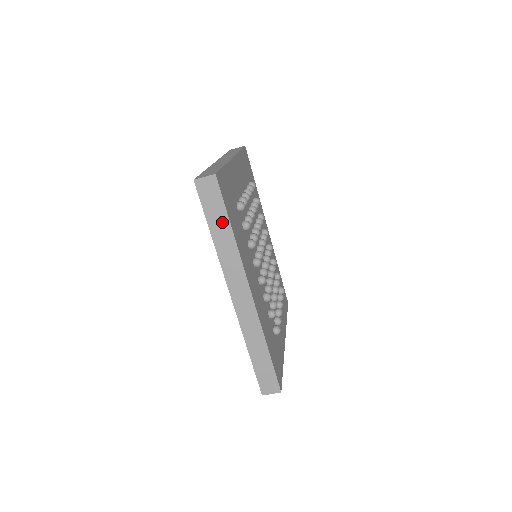
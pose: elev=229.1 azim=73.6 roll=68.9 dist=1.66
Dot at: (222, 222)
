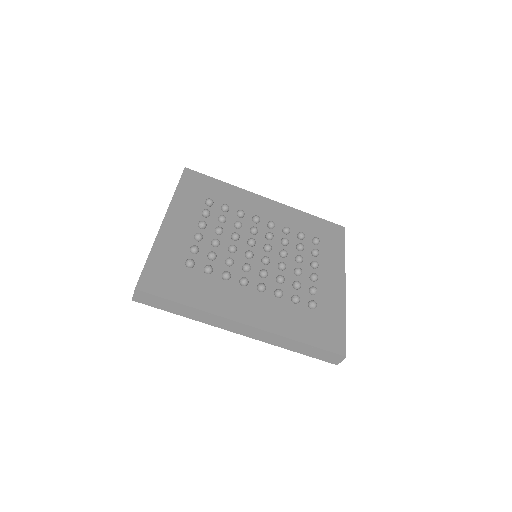
Dot at: (175, 306)
